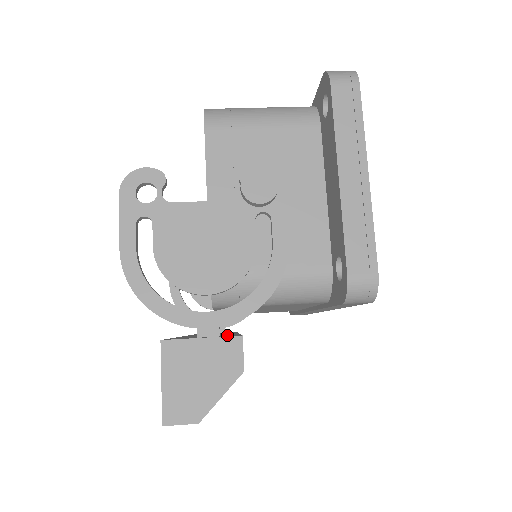
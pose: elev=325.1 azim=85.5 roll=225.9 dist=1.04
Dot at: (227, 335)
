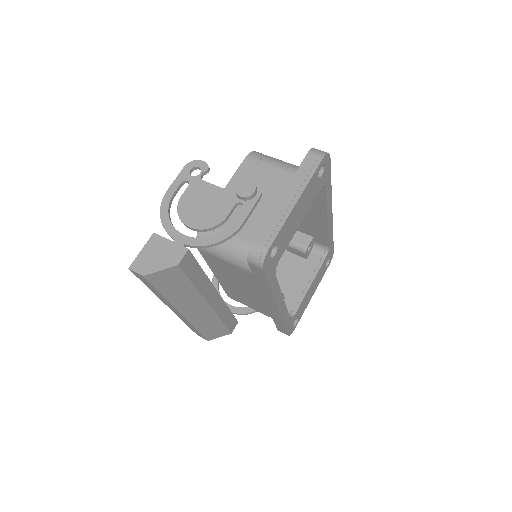
Dot at: occluded
